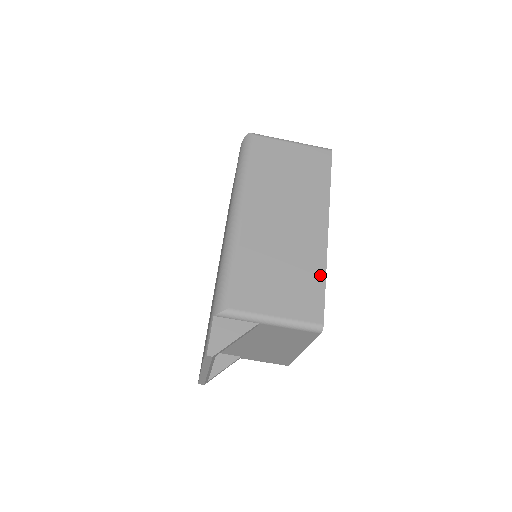
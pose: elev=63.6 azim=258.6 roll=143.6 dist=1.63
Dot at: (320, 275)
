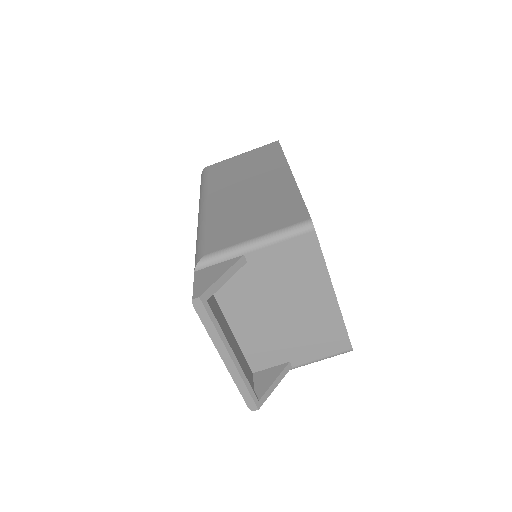
Dot at: (294, 196)
